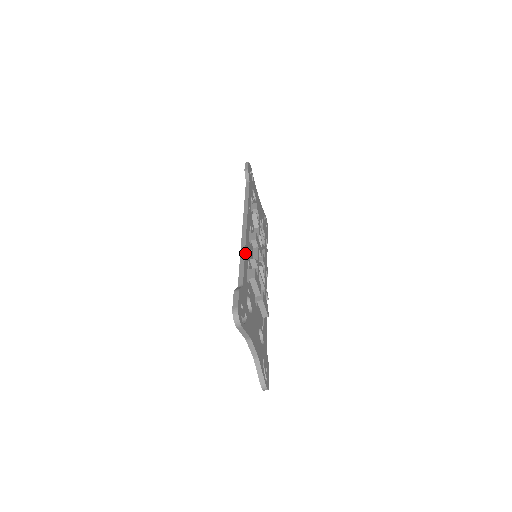
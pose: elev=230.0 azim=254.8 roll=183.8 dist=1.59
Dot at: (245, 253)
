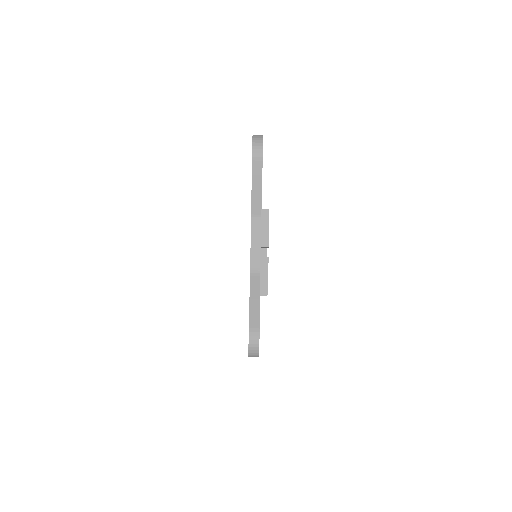
Dot at: occluded
